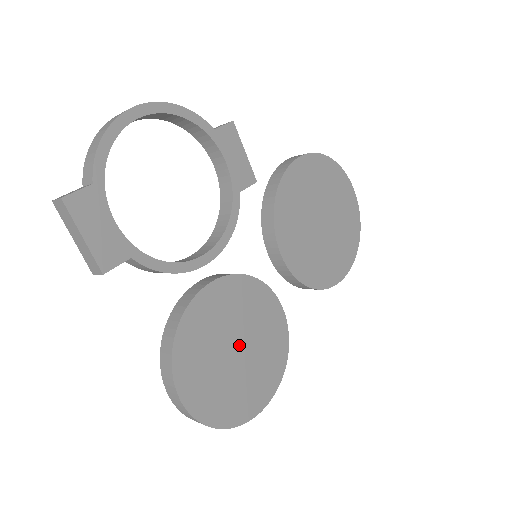
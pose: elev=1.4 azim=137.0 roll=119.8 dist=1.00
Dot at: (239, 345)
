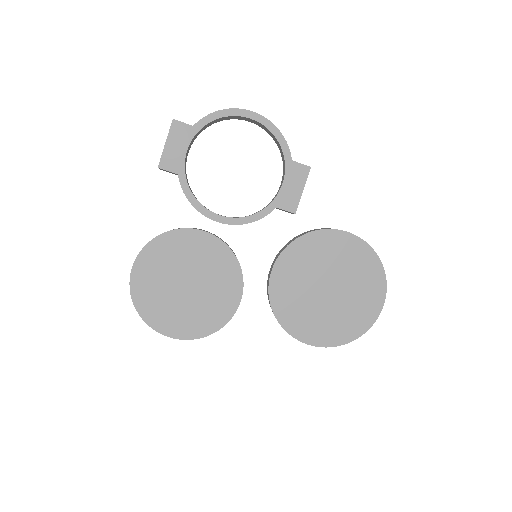
Dot at: (191, 284)
